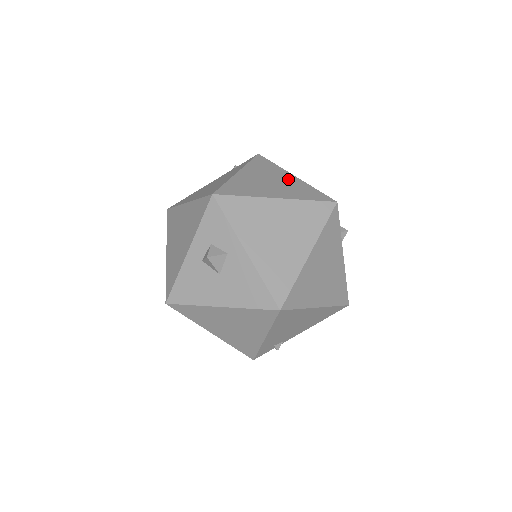
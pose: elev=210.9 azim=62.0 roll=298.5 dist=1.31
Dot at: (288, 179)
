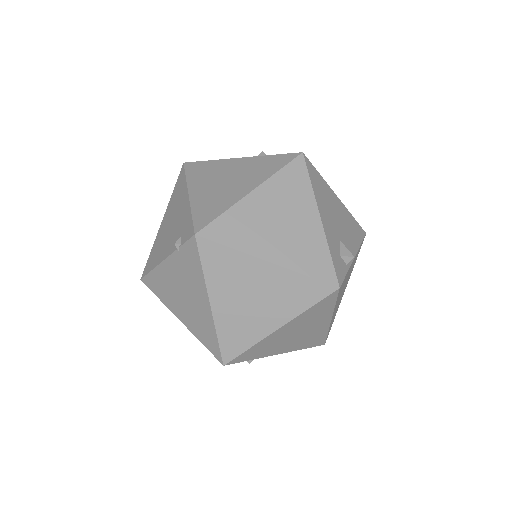
Dot at: (266, 278)
